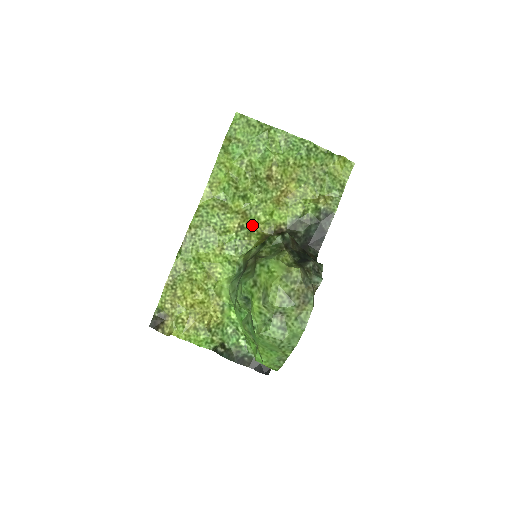
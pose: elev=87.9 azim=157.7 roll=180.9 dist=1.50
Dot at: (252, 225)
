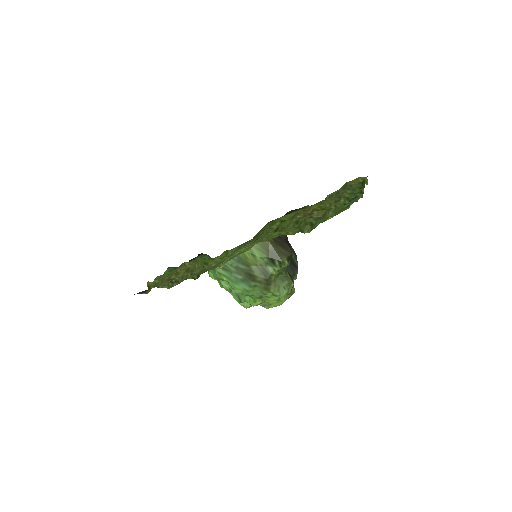
Dot at: (263, 232)
